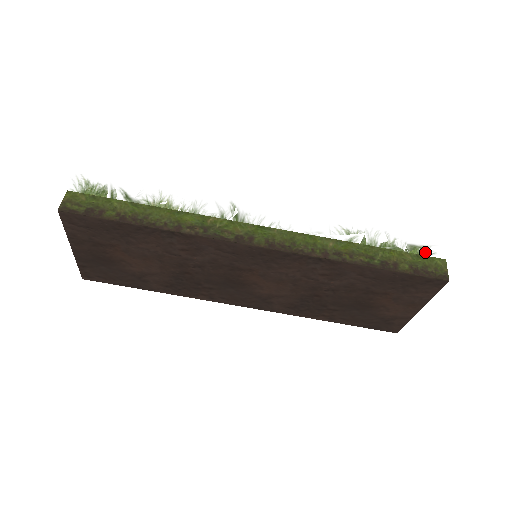
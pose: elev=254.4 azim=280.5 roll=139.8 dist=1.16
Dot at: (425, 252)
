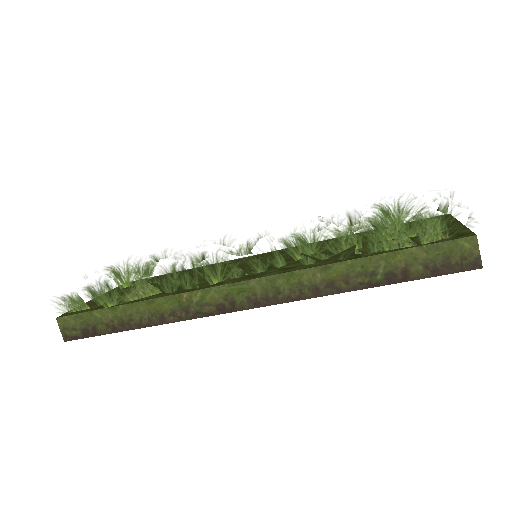
Dot at: (445, 233)
